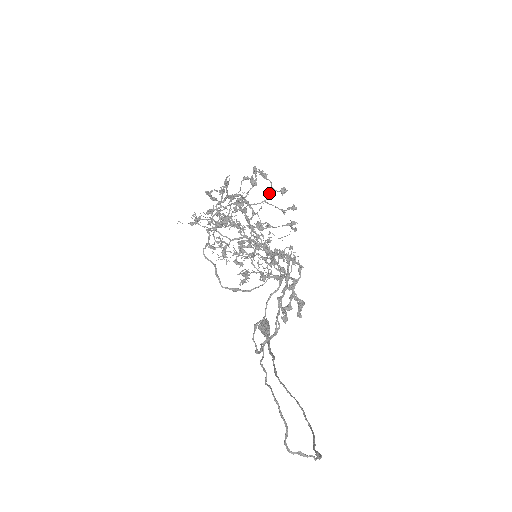
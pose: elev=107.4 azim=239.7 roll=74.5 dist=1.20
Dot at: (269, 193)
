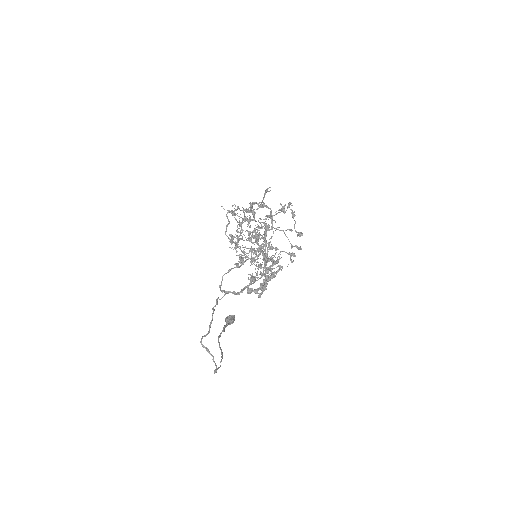
Dot at: occluded
